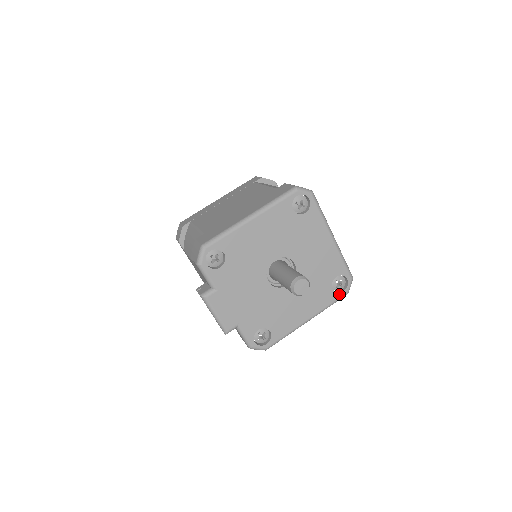
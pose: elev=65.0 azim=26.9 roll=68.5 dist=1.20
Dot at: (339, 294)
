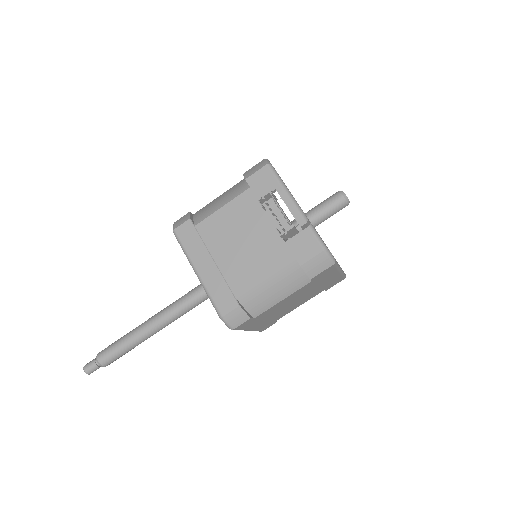
Dot at: occluded
